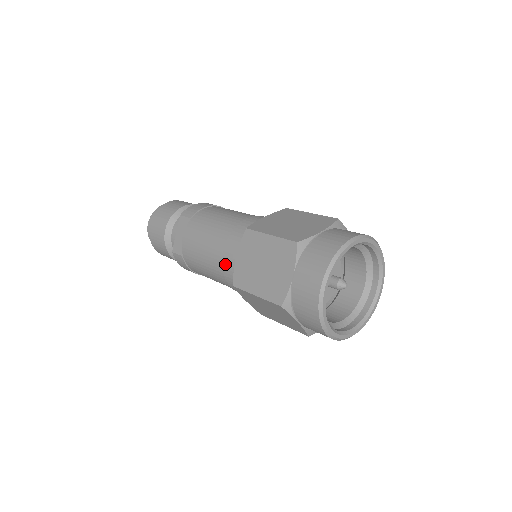
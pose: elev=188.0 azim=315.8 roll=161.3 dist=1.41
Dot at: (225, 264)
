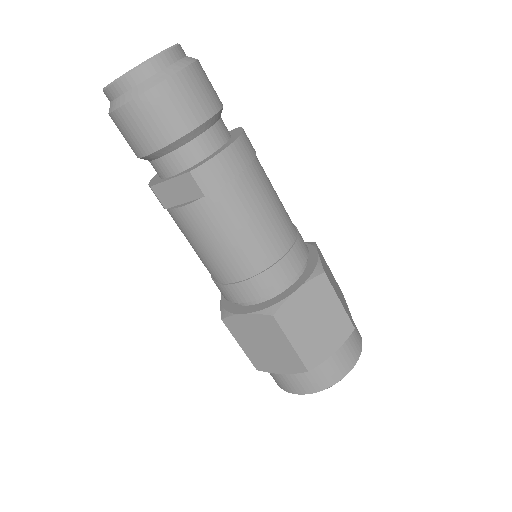
Dot at: (223, 289)
